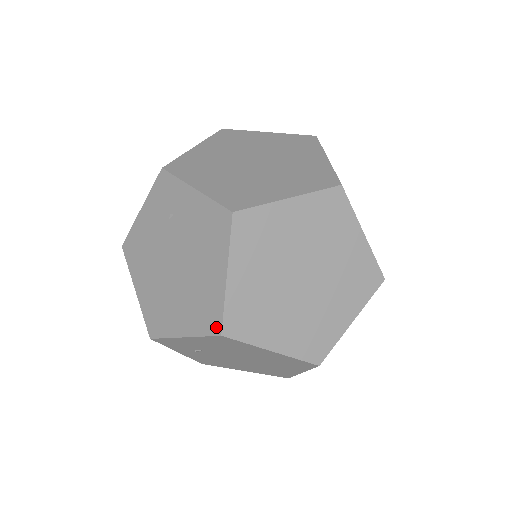
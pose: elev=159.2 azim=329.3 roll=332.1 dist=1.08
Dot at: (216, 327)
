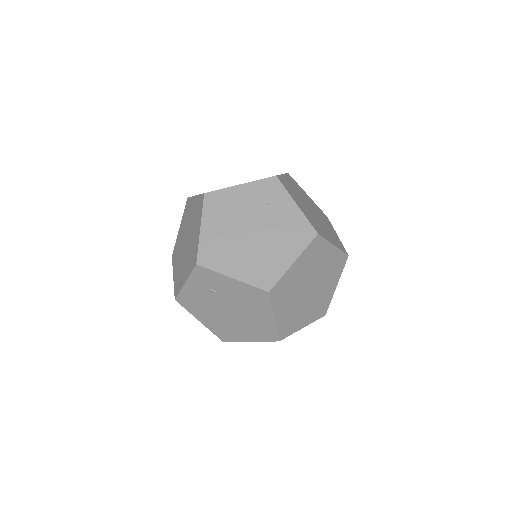
Dot at: (268, 286)
